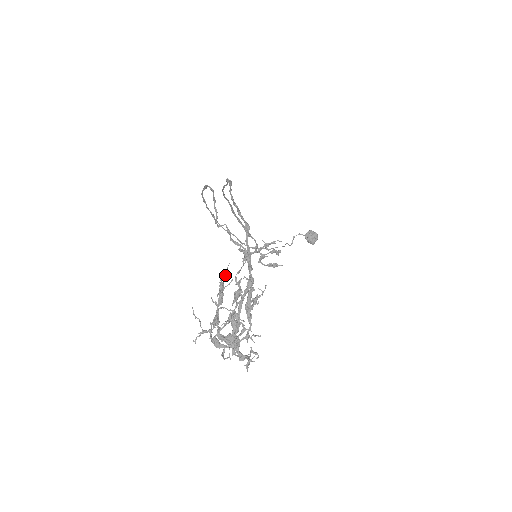
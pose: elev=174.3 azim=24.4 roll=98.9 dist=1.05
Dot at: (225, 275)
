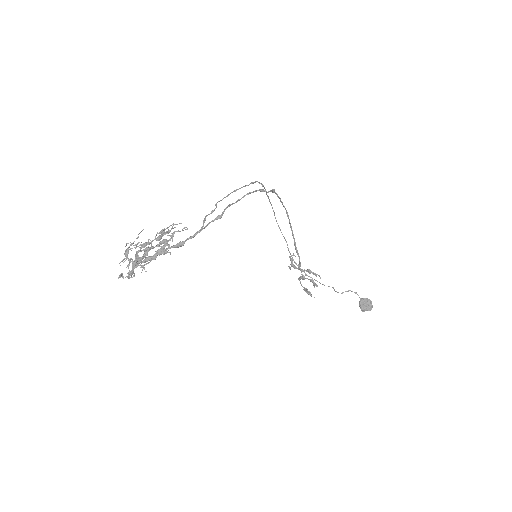
Dot at: occluded
